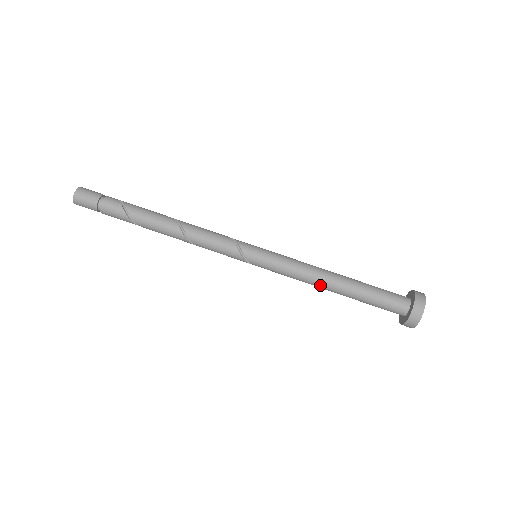
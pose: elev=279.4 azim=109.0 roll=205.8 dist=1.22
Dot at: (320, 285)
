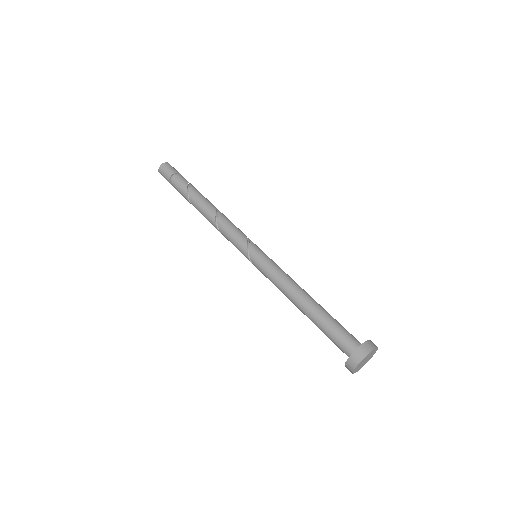
Dot at: (294, 294)
